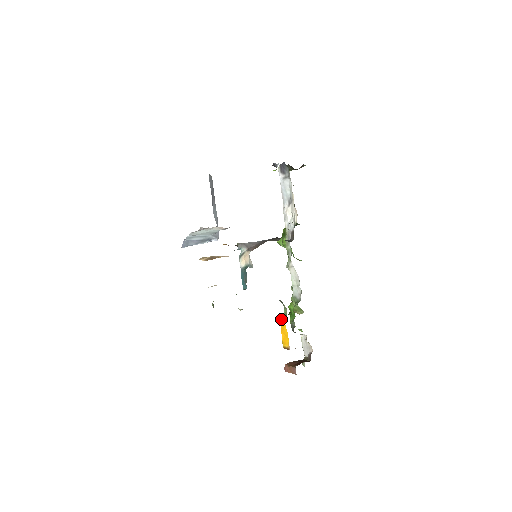
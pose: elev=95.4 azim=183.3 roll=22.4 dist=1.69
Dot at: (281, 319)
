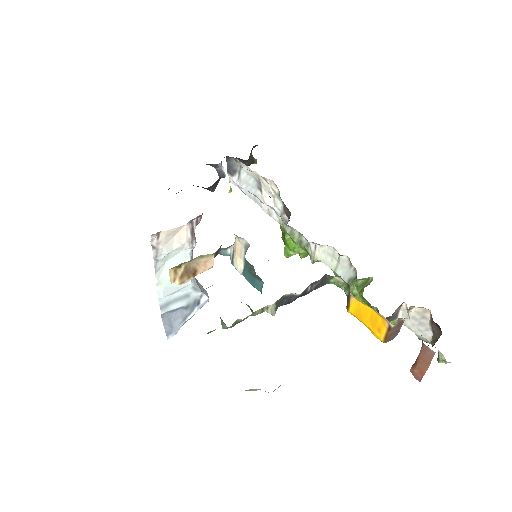
Dot at: (347, 304)
